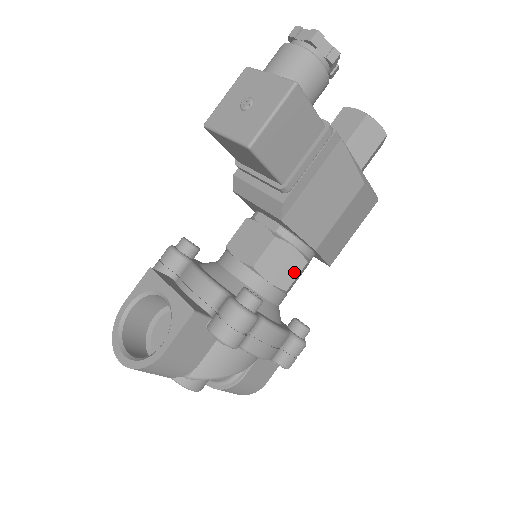
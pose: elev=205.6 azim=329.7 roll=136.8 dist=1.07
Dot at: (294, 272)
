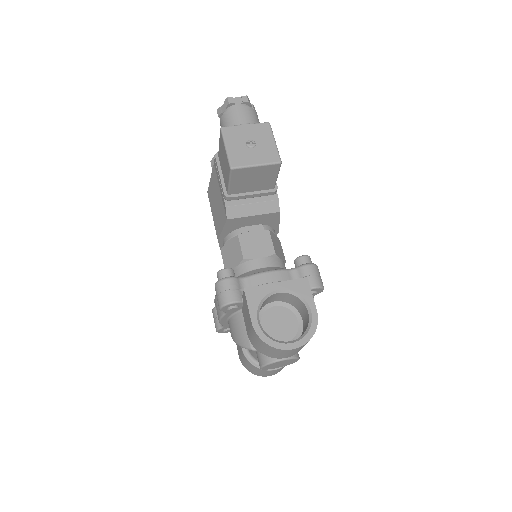
Dot at: (281, 249)
